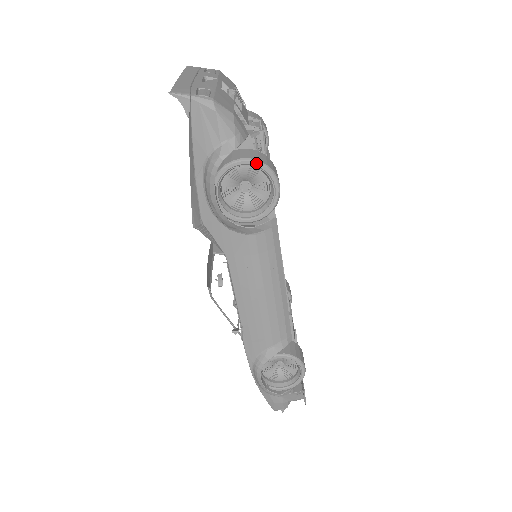
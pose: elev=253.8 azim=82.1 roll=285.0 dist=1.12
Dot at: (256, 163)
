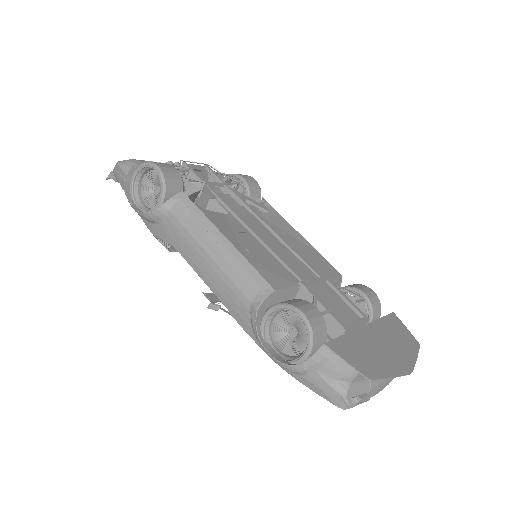
Dot at: (139, 167)
